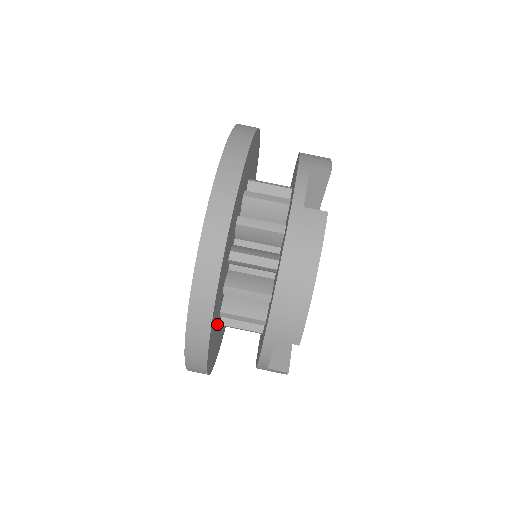
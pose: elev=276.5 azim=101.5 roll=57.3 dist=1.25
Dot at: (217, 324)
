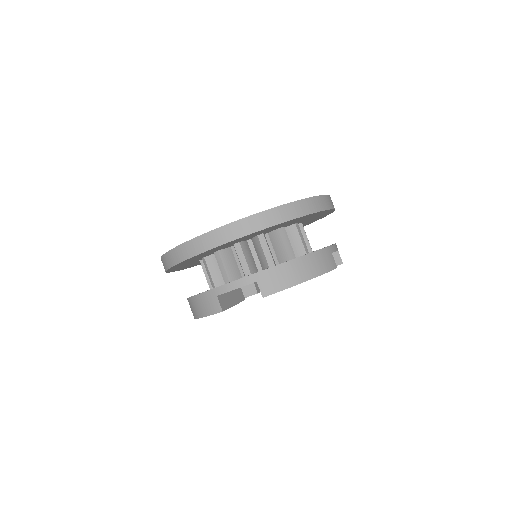
Dot at: occluded
